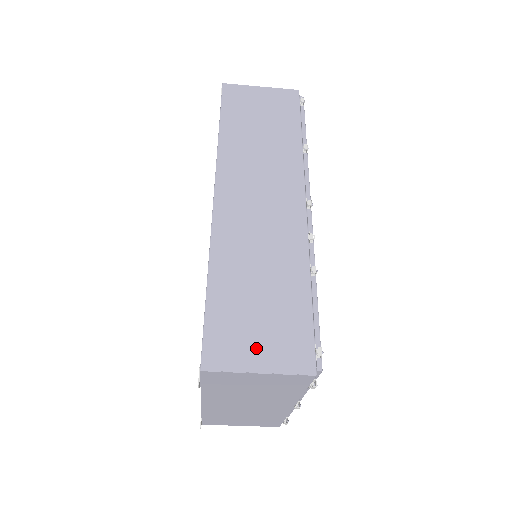
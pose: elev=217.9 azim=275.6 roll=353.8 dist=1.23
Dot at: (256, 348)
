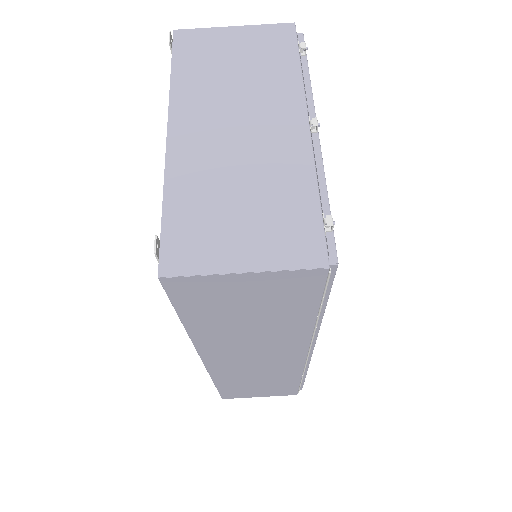
Dot at: occluded
